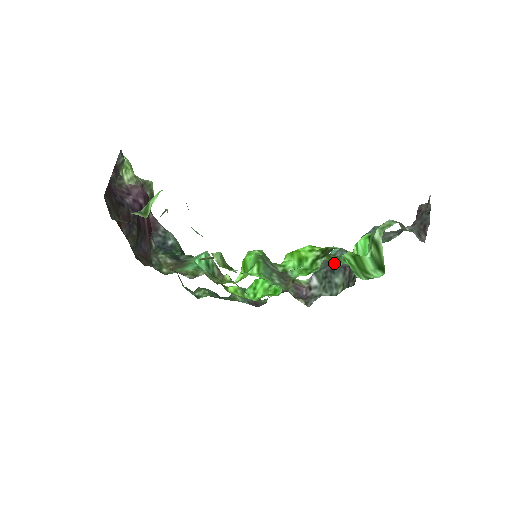
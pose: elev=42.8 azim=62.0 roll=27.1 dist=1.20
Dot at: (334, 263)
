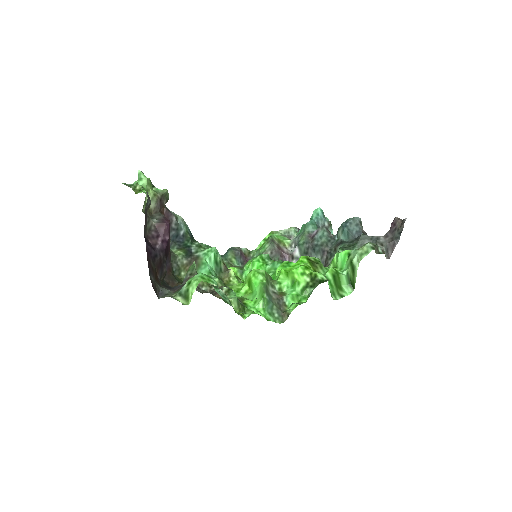
Dot at: occluded
